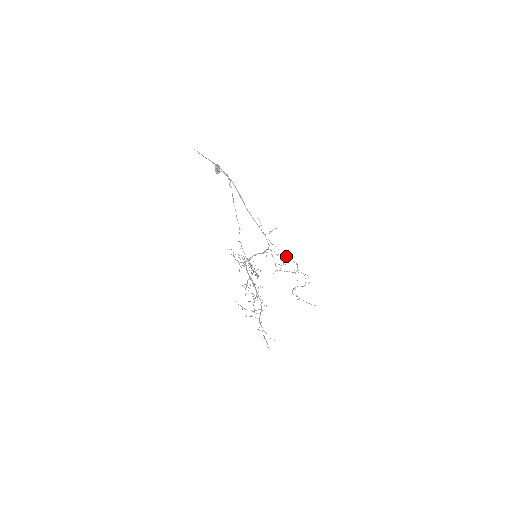
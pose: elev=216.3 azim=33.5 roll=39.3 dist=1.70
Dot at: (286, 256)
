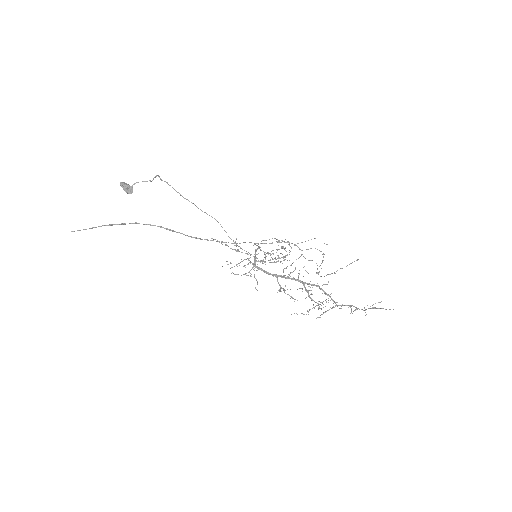
Dot at: (279, 242)
